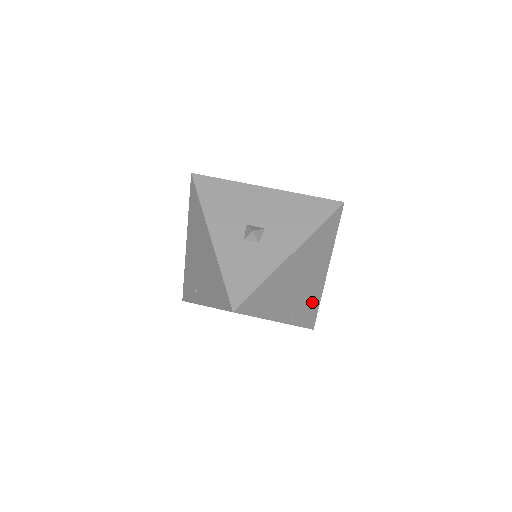
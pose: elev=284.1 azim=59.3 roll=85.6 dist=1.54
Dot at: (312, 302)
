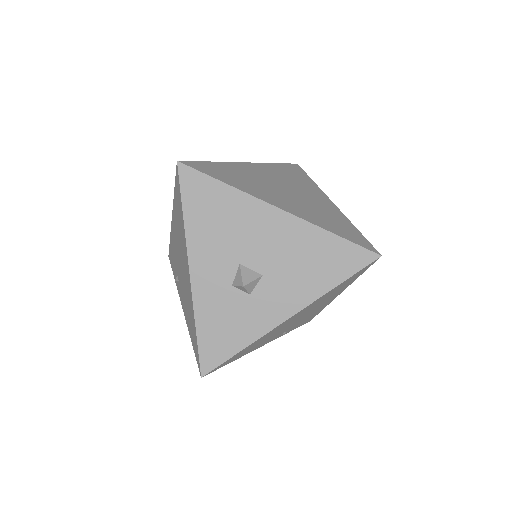
Dot at: (312, 315)
